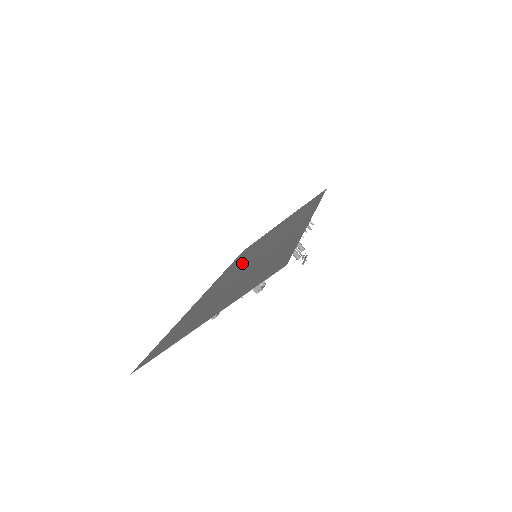
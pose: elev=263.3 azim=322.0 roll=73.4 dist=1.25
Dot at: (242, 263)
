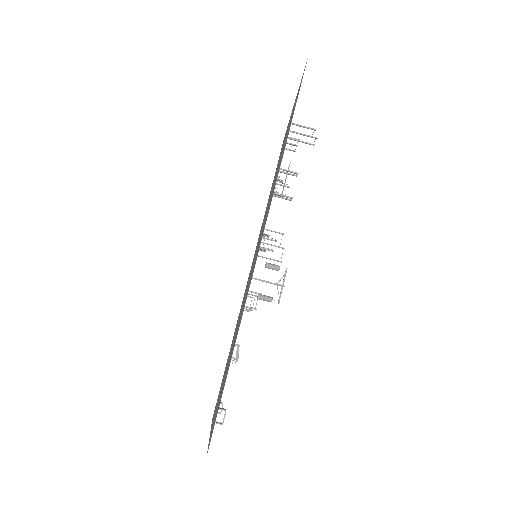
Dot at: occluded
